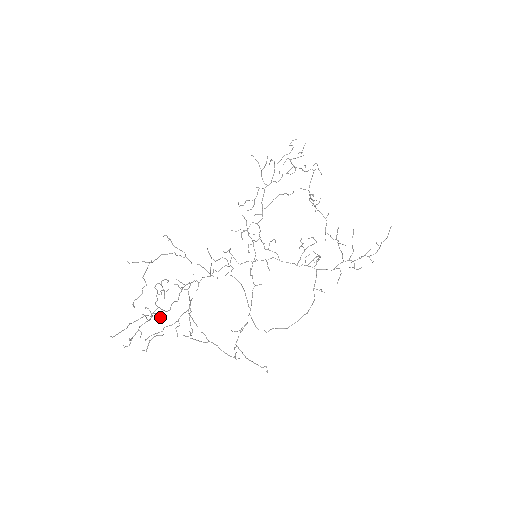
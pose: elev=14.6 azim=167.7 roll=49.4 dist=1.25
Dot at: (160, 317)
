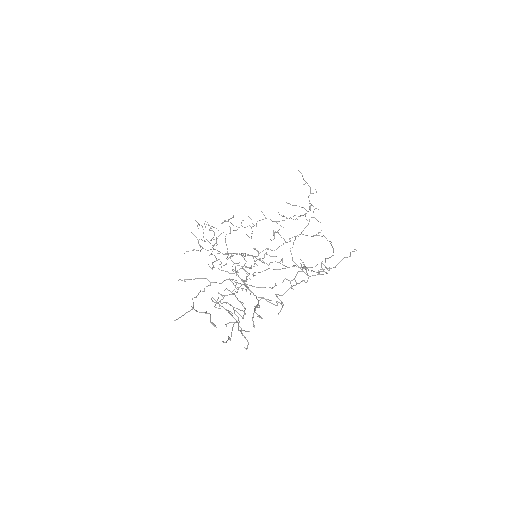
Dot at: (244, 314)
